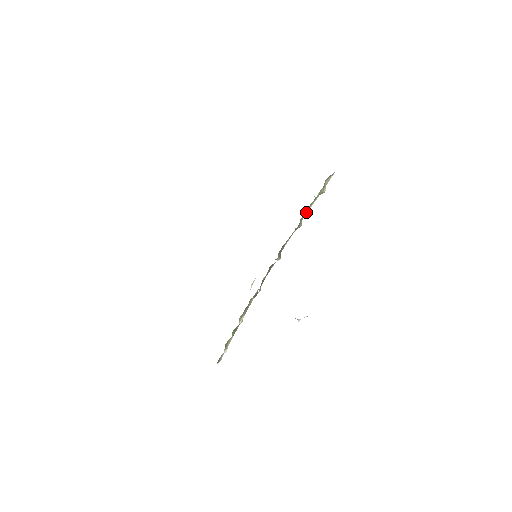
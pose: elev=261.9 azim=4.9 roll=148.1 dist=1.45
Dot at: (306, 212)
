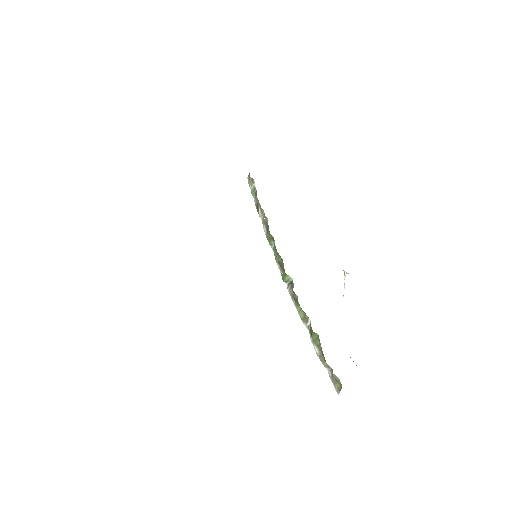
Dot at: (257, 206)
